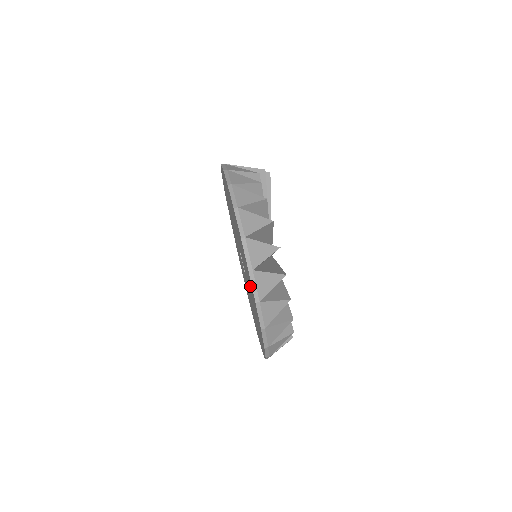
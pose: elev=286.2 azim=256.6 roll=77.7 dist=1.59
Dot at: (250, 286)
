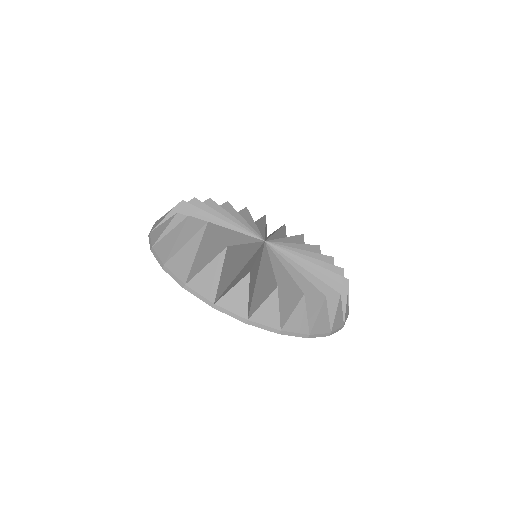
Dot at: occluded
